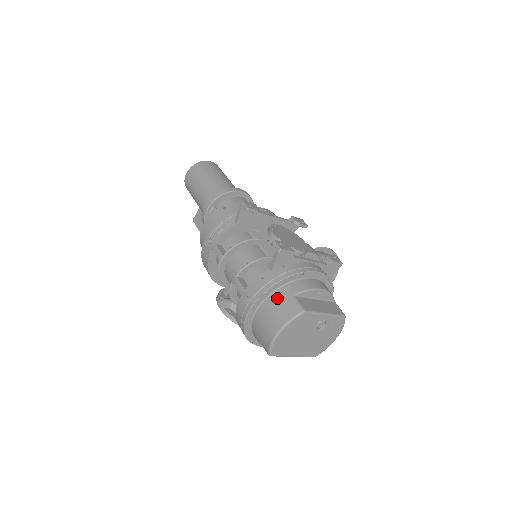
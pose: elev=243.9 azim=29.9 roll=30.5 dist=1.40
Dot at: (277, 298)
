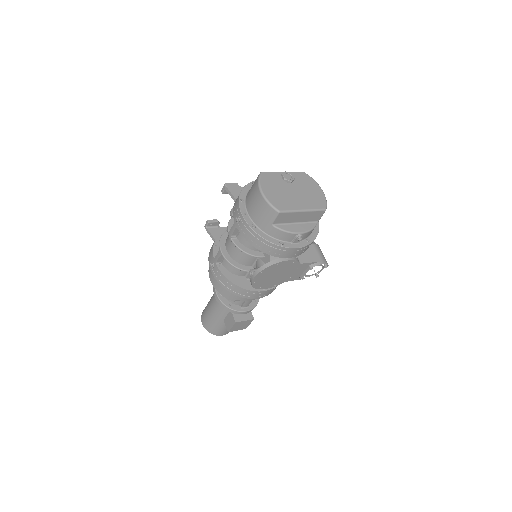
Dot at: (248, 195)
